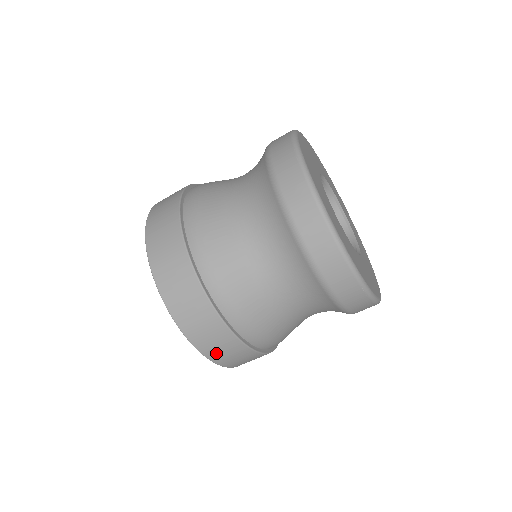
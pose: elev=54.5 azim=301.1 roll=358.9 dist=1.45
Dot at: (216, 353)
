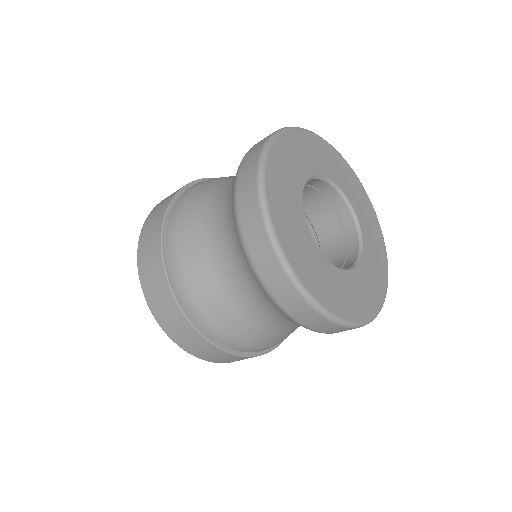
Dot at: (182, 341)
